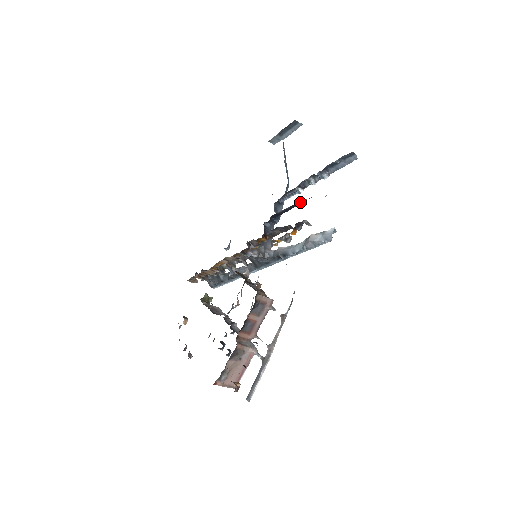
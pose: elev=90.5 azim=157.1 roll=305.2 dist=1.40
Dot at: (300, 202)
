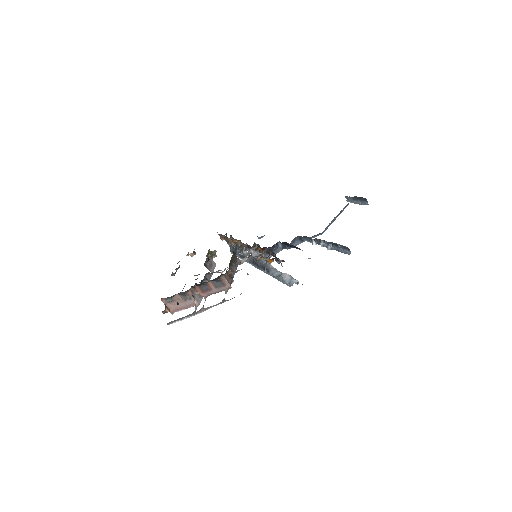
Dot at: (300, 249)
